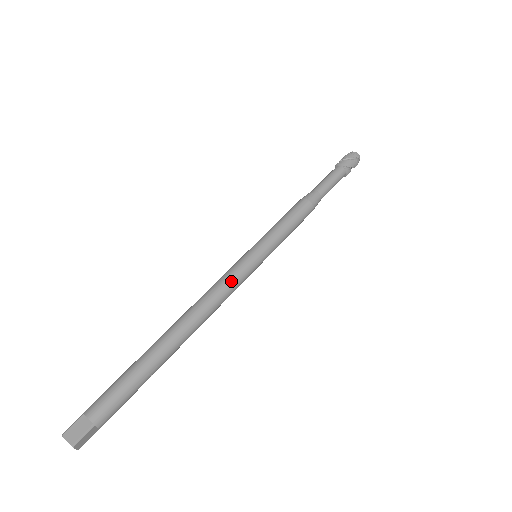
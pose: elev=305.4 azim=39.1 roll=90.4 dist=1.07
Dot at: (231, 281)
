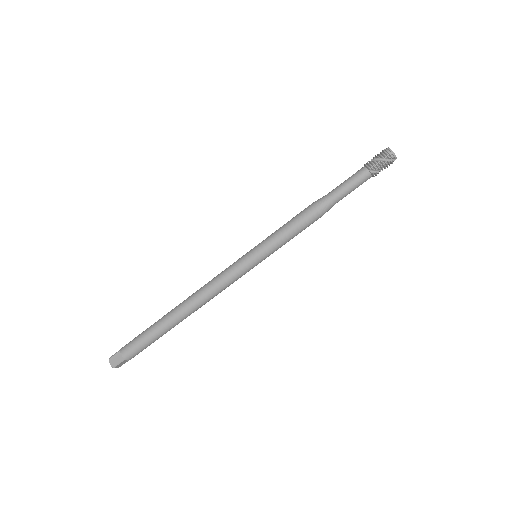
Dot at: (227, 279)
